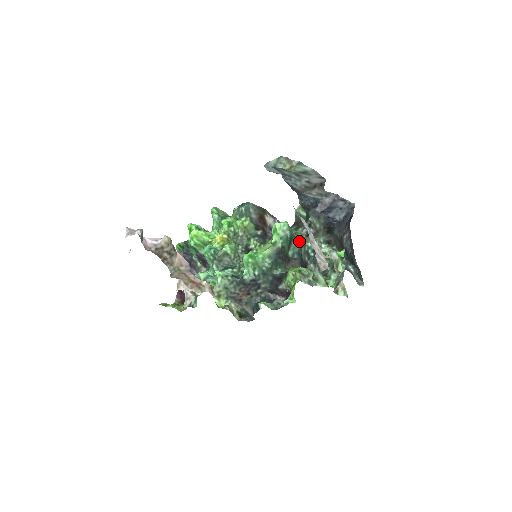
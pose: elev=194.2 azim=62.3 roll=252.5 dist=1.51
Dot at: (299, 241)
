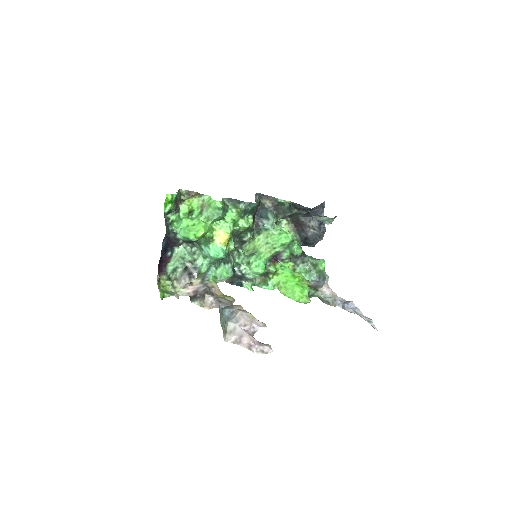
Dot at: occluded
